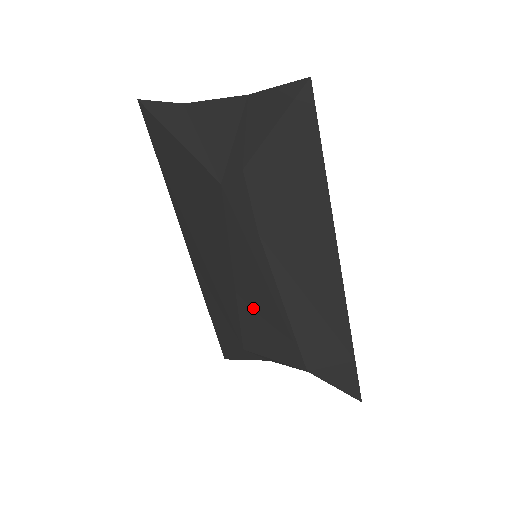
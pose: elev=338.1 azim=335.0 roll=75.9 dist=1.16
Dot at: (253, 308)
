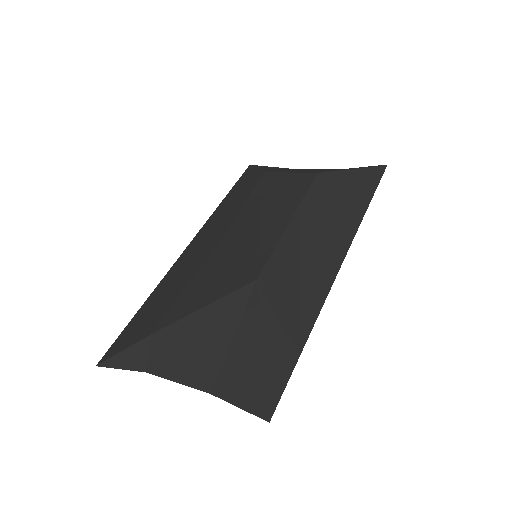
Dot at: occluded
